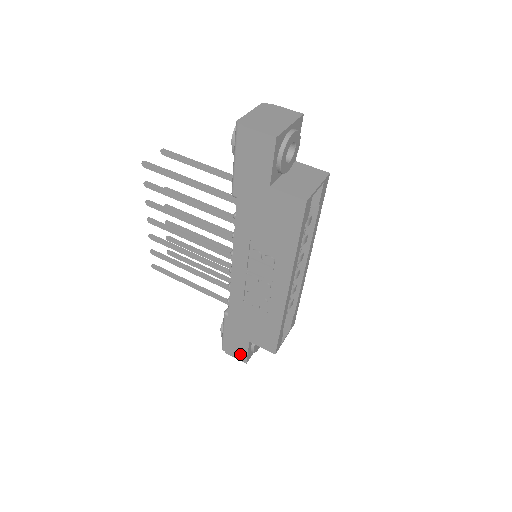
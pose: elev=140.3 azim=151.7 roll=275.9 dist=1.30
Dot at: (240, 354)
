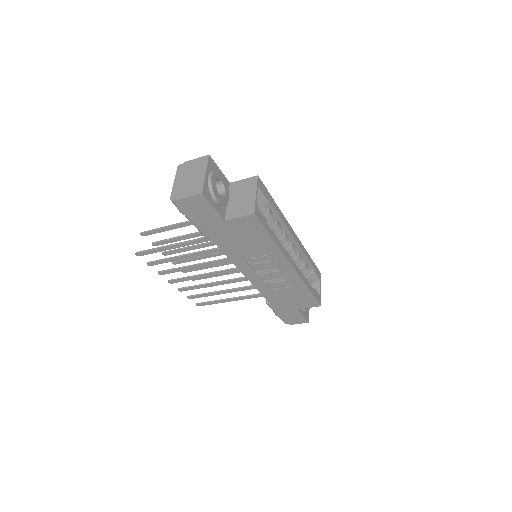
Dot at: (299, 320)
